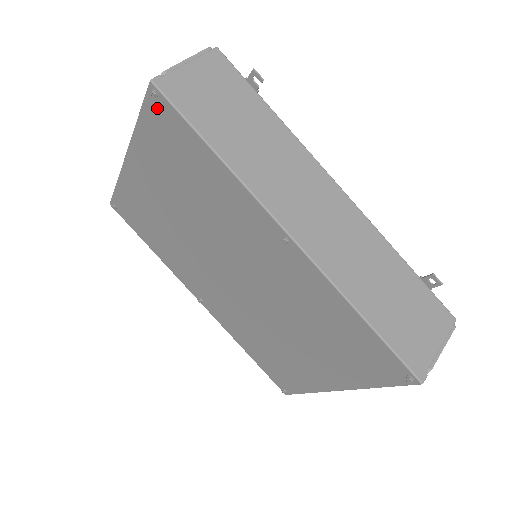
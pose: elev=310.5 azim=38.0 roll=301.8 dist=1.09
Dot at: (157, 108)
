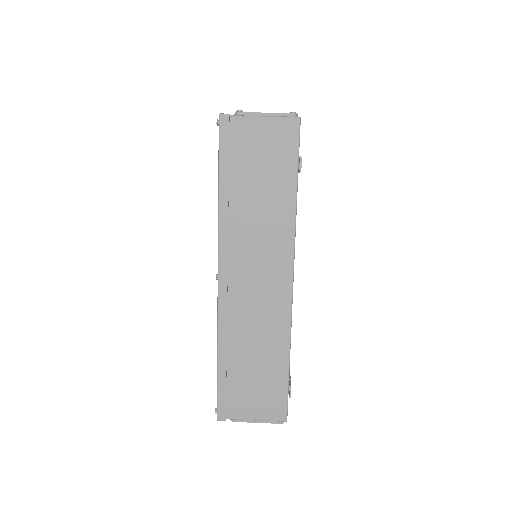
Dot at: occluded
